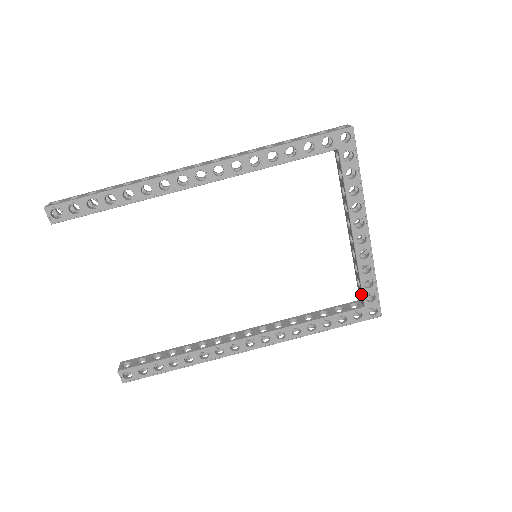
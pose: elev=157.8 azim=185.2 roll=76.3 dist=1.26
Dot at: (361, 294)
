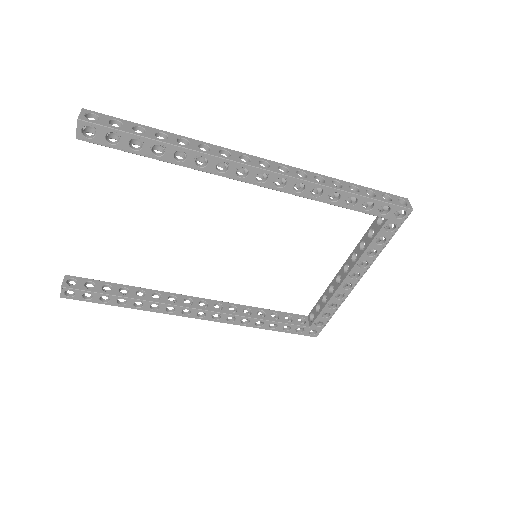
Dot at: (314, 317)
